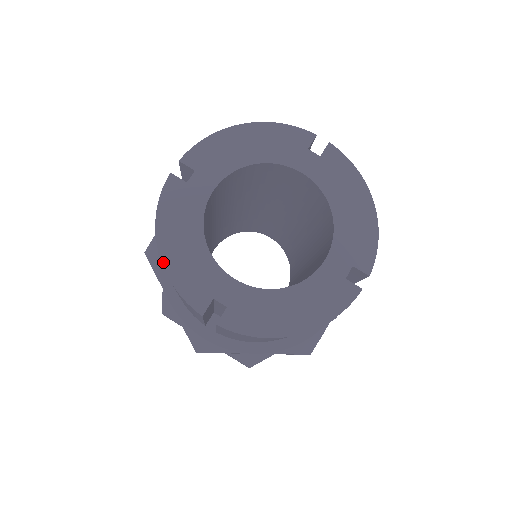
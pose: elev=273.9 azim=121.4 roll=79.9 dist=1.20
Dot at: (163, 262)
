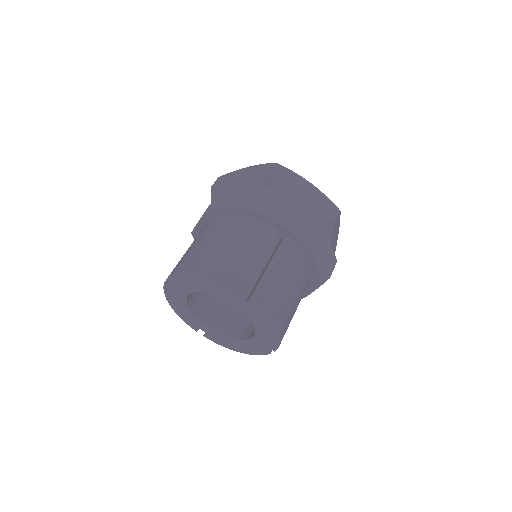
Dot at: (174, 311)
